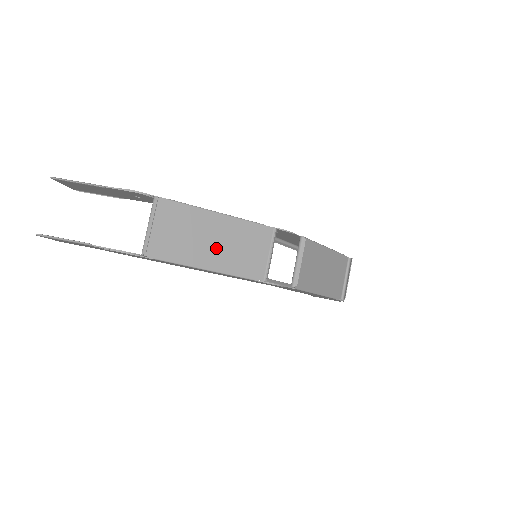
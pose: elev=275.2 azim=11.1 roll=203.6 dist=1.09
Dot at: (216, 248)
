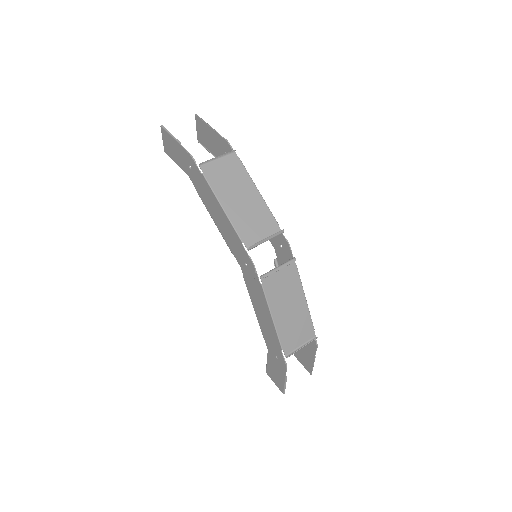
Dot at: (239, 204)
